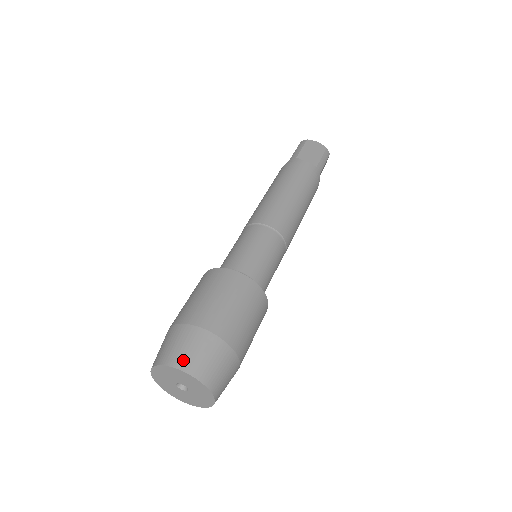
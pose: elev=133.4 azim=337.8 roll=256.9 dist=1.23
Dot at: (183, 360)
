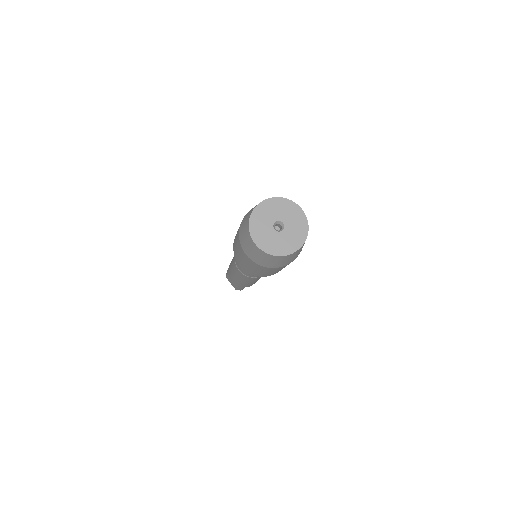
Dot at: occluded
